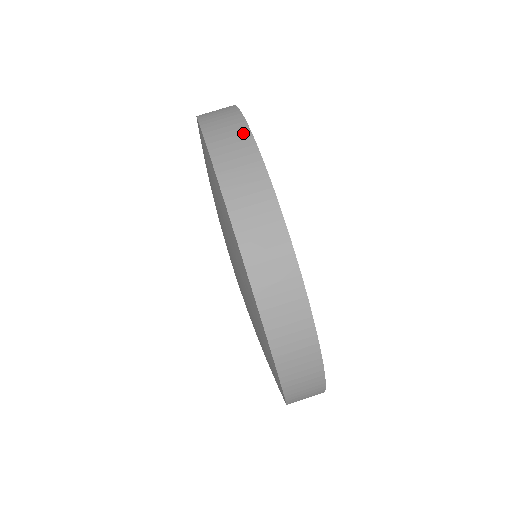
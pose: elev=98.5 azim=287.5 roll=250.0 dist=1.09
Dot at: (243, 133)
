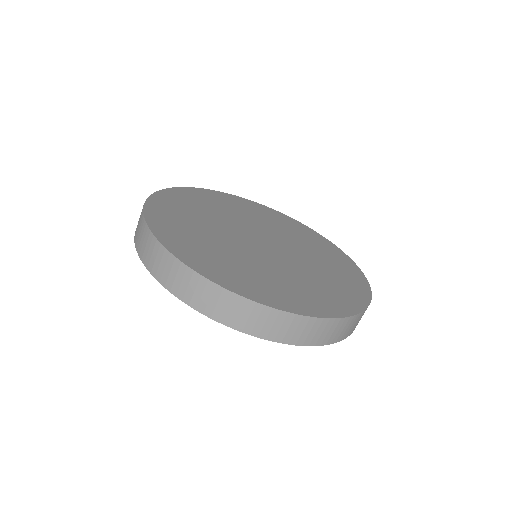
Dot at: (143, 224)
